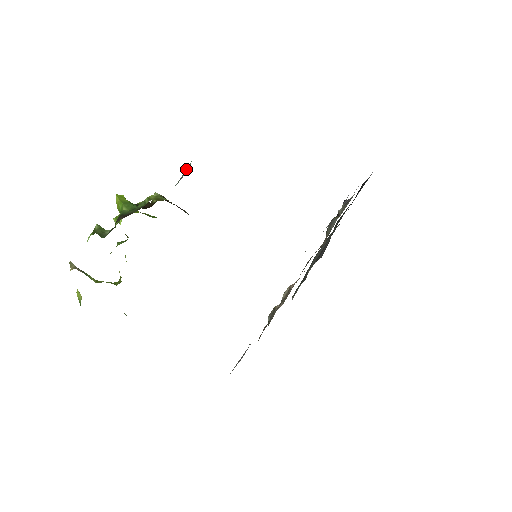
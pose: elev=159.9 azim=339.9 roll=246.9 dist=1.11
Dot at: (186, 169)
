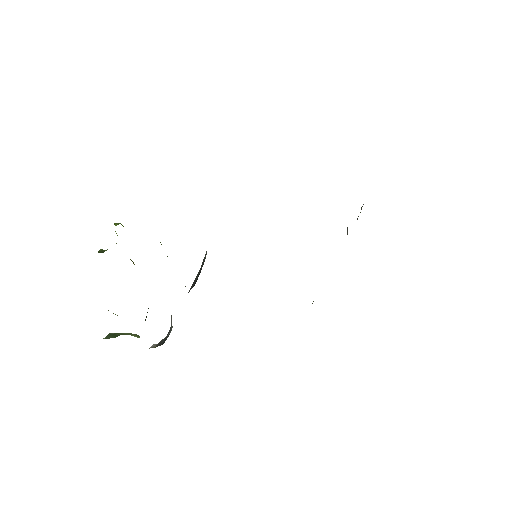
Dot at: occluded
